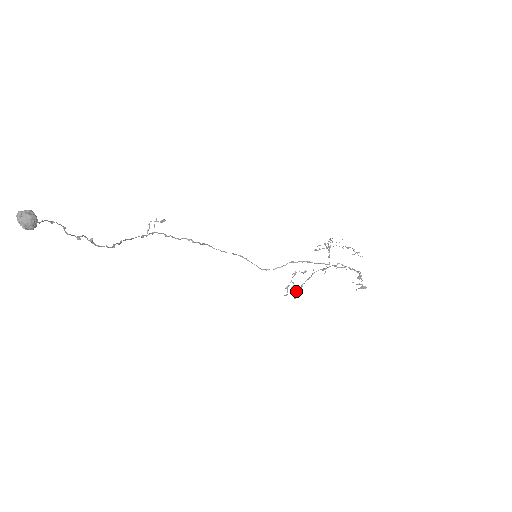
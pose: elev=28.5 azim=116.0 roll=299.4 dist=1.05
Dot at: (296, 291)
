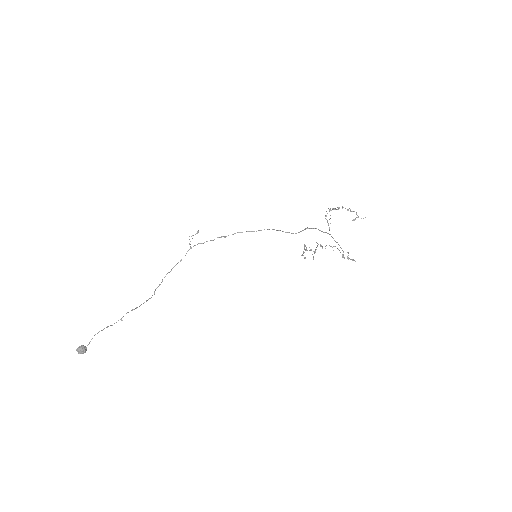
Dot at: occluded
